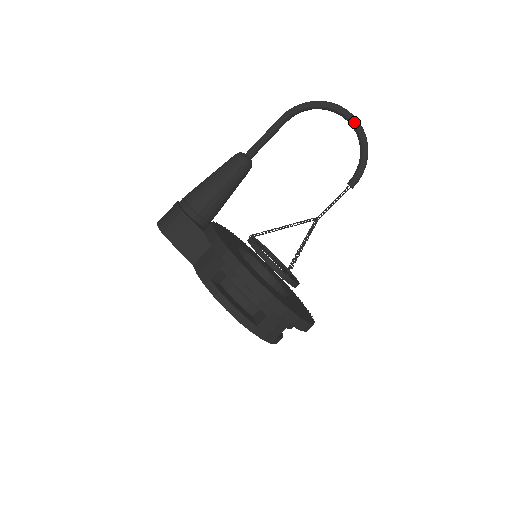
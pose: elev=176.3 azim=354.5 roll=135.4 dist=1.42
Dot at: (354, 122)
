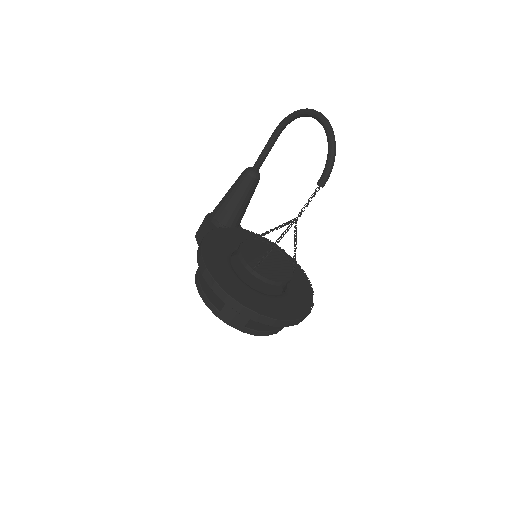
Dot at: (322, 122)
